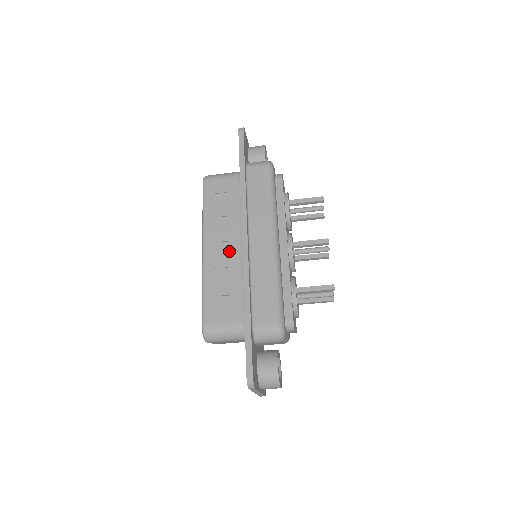
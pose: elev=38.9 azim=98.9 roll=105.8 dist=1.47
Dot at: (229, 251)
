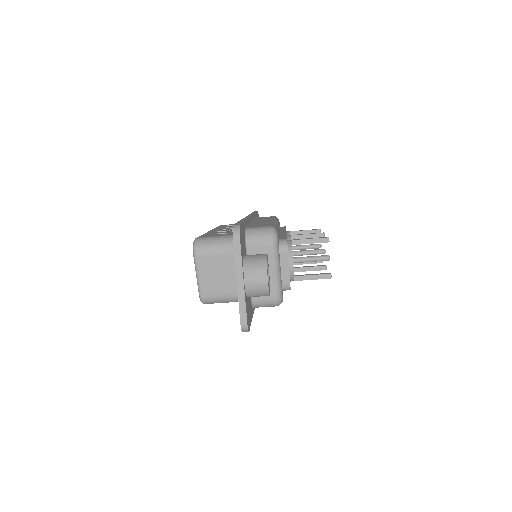
Dot at: occluded
